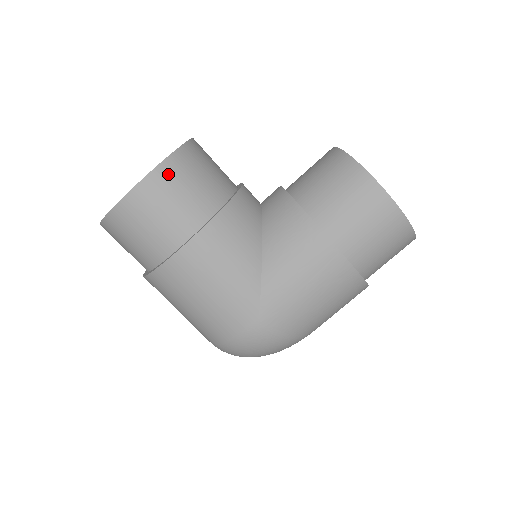
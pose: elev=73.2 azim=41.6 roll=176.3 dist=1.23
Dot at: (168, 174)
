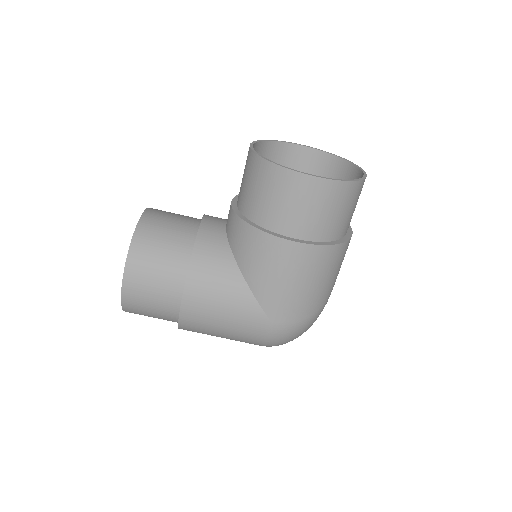
Dot at: (137, 262)
